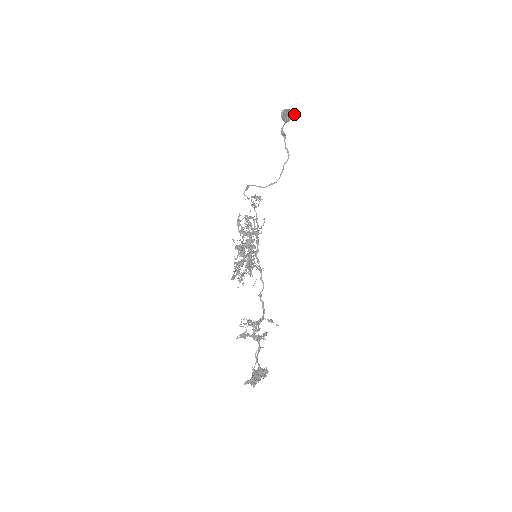
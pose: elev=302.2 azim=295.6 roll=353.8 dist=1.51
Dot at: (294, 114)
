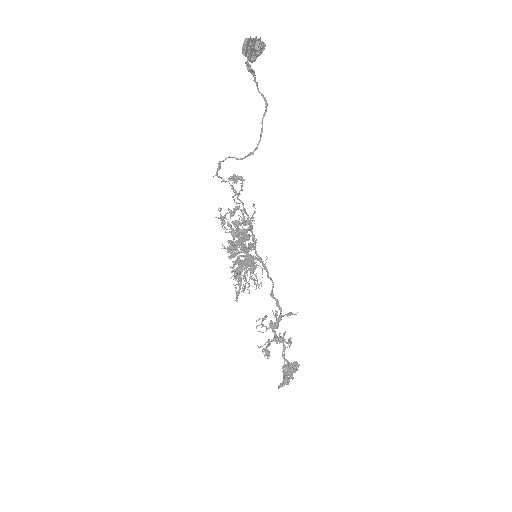
Dot at: (263, 44)
